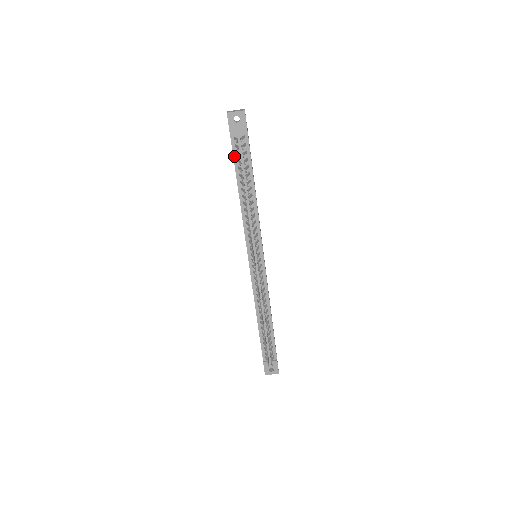
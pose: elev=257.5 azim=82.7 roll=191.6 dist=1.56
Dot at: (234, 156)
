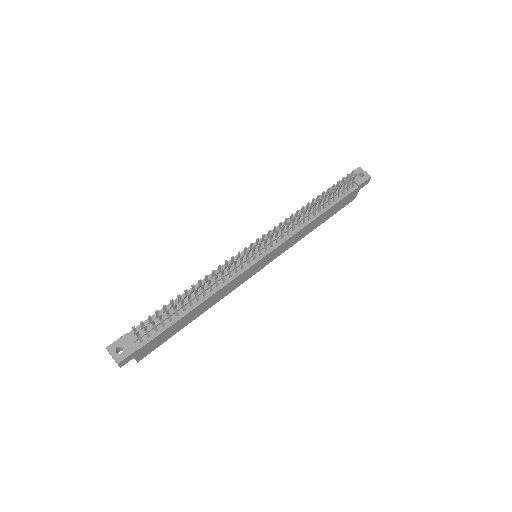
Dot at: occluded
